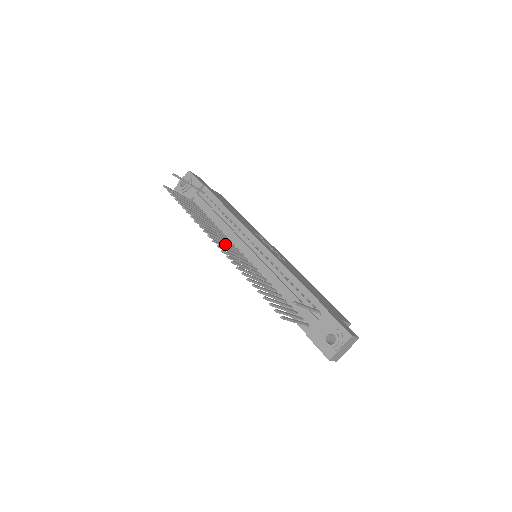
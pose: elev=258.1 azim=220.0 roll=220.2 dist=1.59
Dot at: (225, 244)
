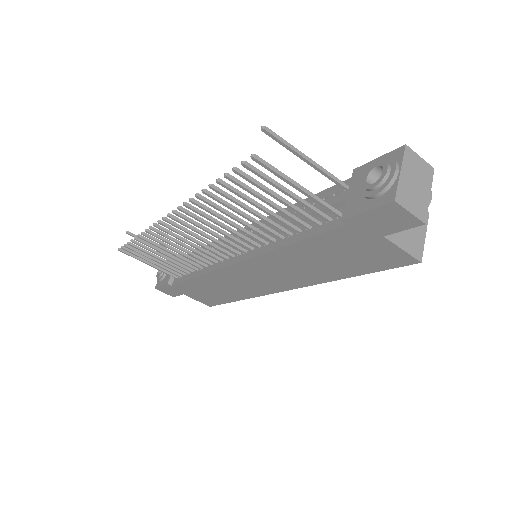
Dot at: (196, 242)
